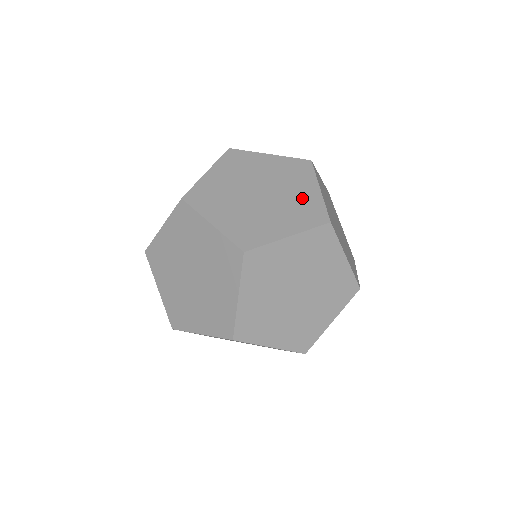
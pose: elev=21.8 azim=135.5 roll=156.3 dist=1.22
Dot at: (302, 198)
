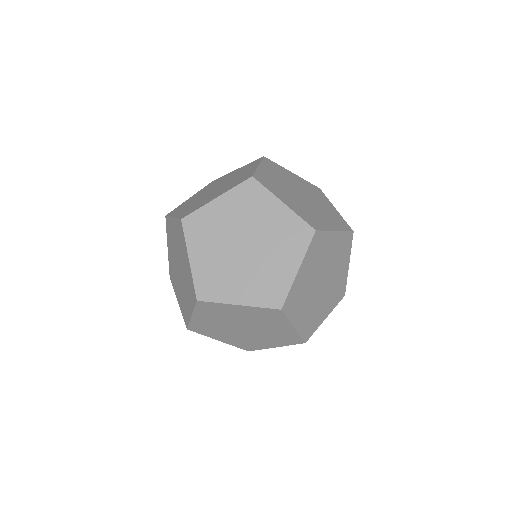
Dot at: (329, 210)
